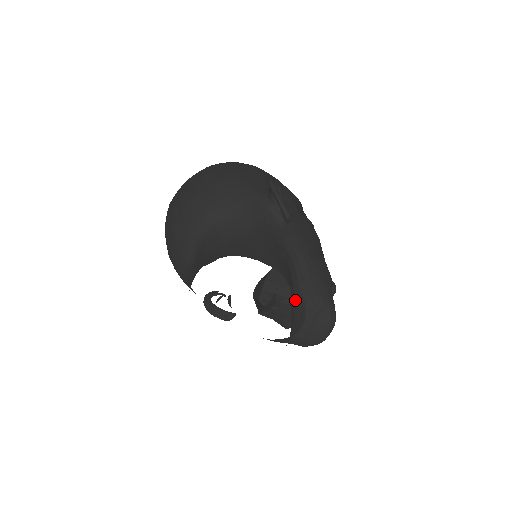
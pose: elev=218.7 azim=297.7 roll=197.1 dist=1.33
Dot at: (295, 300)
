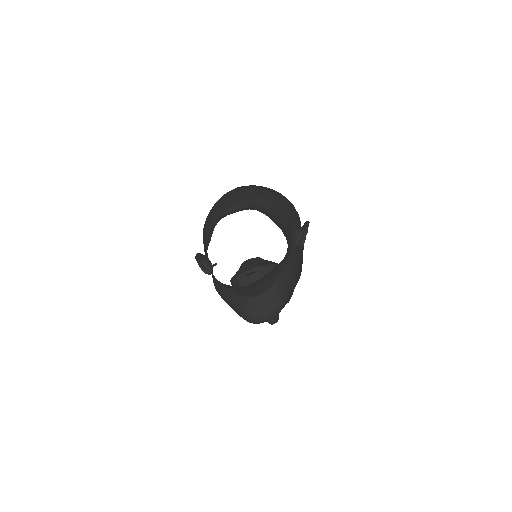
Dot at: (274, 274)
